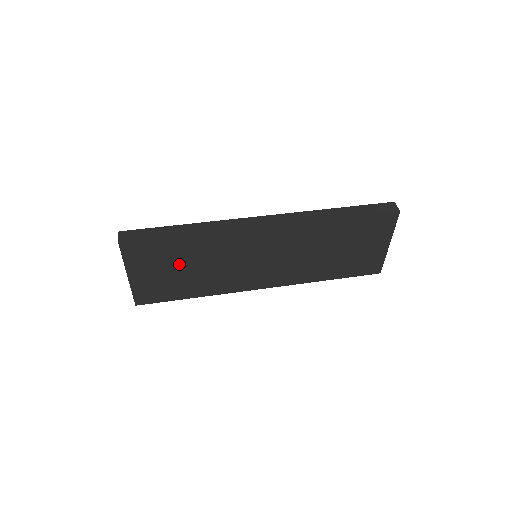
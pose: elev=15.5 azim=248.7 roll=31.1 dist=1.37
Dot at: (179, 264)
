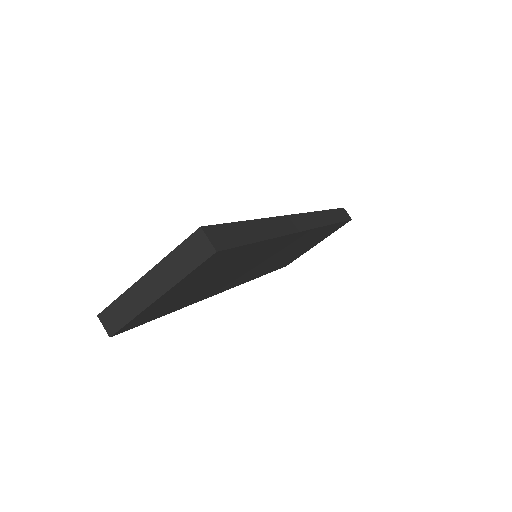
Dot at: (218, 274)
